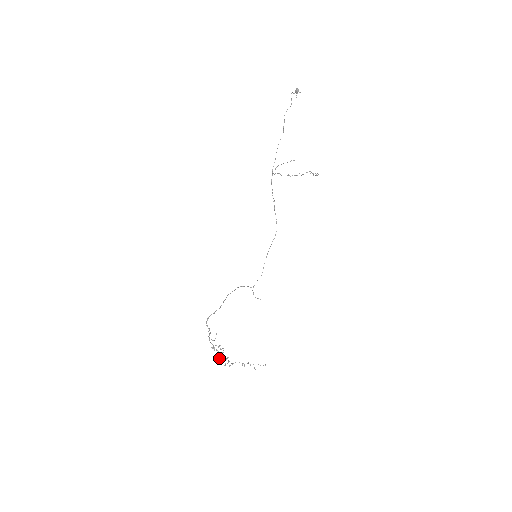
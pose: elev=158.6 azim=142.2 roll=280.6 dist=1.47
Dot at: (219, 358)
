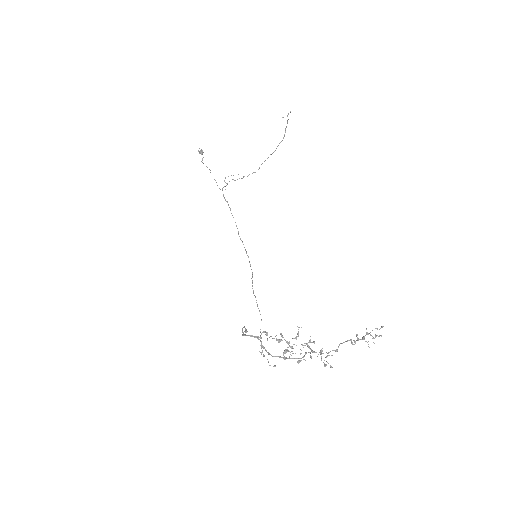
Dot at: occluded
